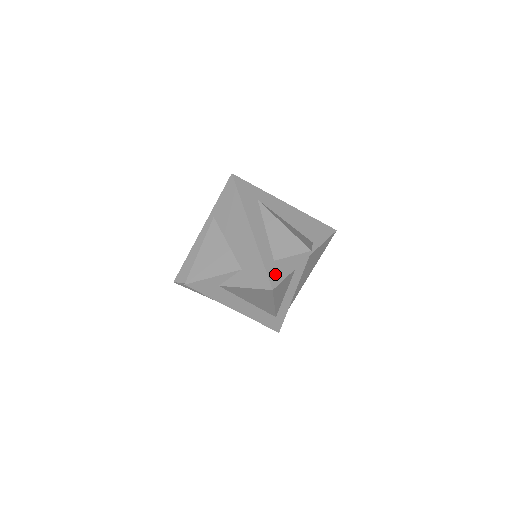
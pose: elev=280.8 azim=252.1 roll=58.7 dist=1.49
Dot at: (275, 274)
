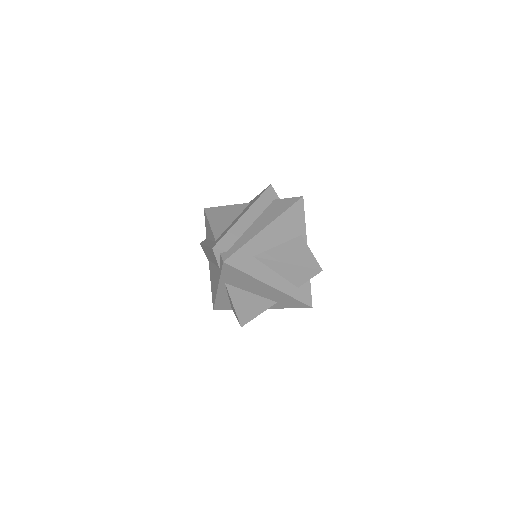
Dot at: (305, 296)
